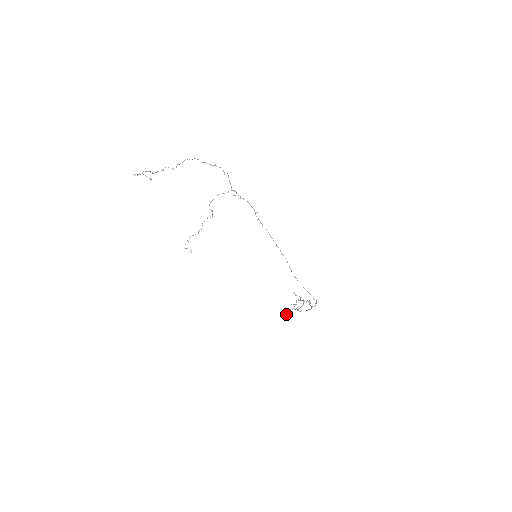
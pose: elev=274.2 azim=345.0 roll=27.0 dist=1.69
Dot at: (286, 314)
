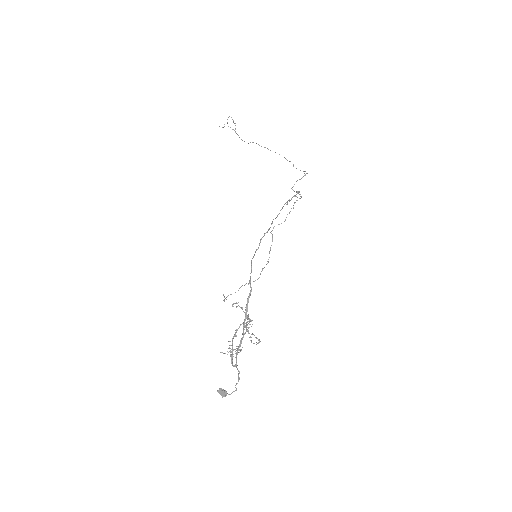
Dot at: (221, 389)
